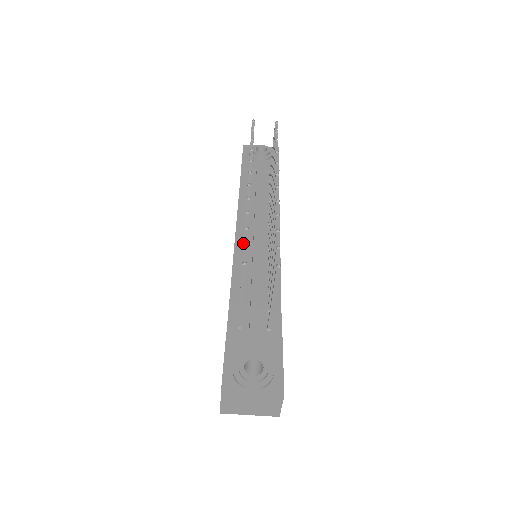
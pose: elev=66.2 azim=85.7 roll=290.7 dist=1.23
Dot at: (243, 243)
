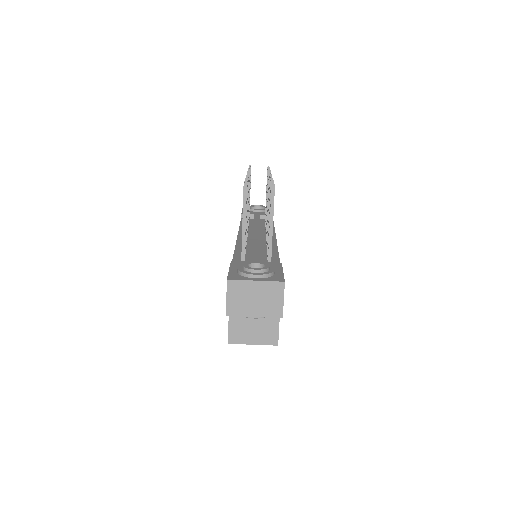
Dot at: occluded
